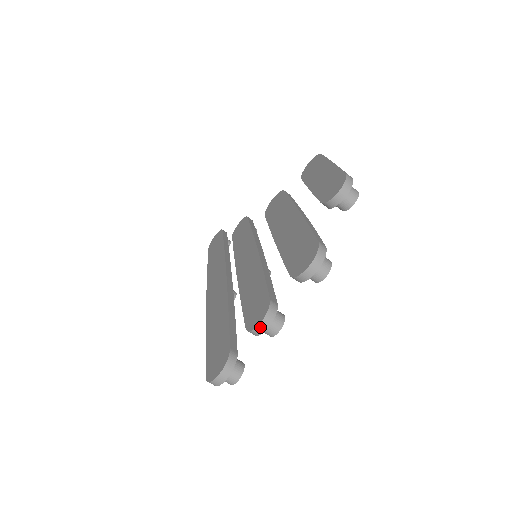
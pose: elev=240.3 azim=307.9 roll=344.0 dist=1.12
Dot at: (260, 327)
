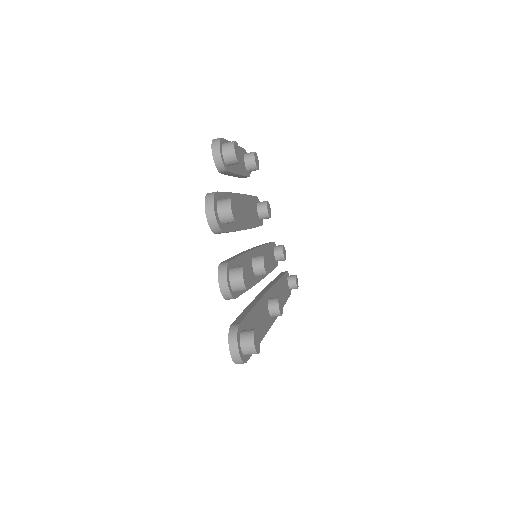
Dot at: (222, 287)
